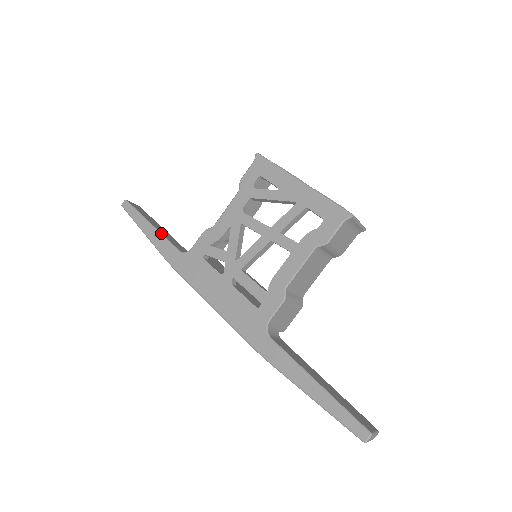
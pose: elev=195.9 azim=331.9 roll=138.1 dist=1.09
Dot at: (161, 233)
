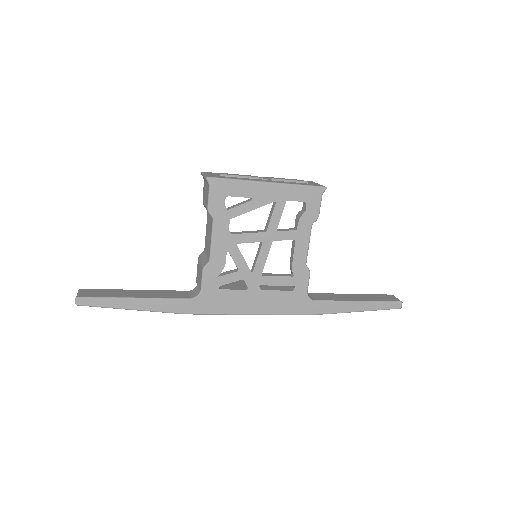
Dot at: (156, 298)
